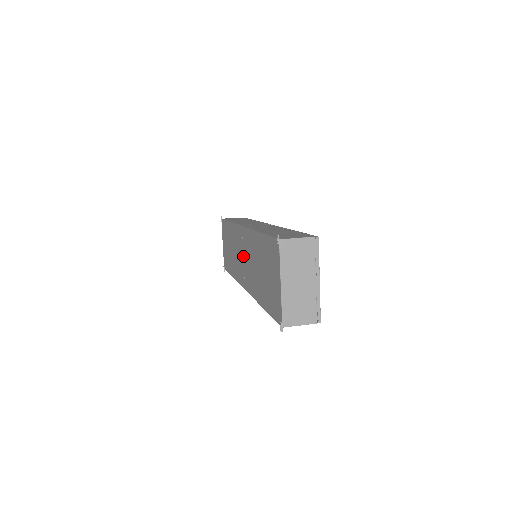
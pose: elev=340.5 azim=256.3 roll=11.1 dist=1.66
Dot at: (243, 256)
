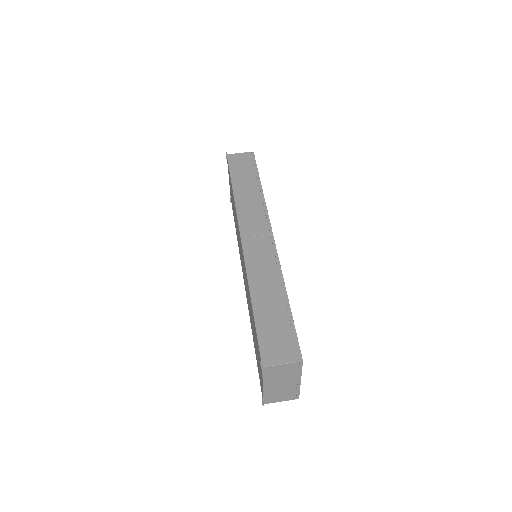
Dot at: (242, 260)
